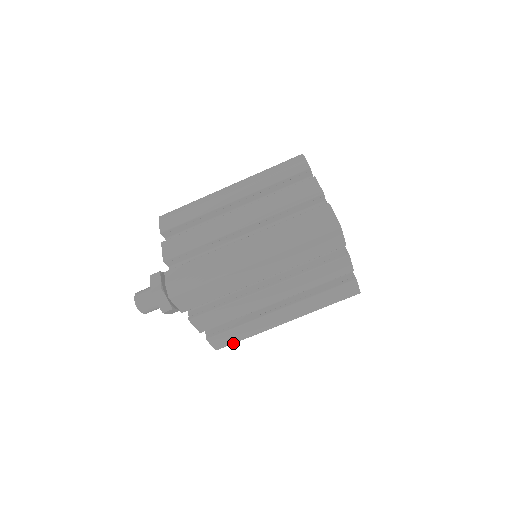
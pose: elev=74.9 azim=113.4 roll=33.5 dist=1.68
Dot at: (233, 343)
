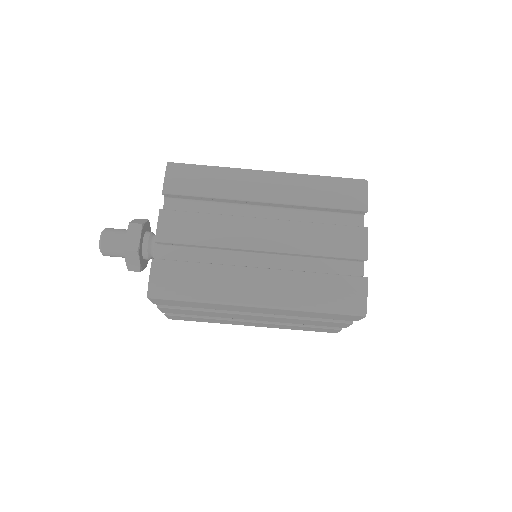
Dot at: (189, 320)
